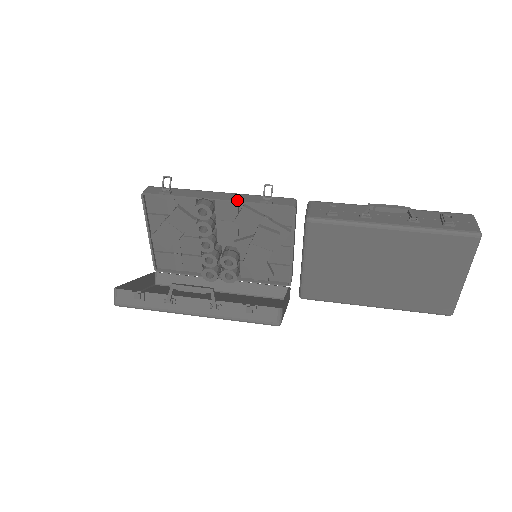
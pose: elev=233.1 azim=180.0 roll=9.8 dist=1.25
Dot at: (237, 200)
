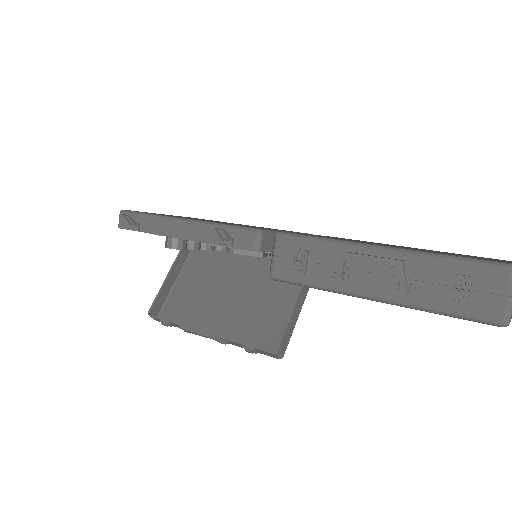
Dot at: (198, 240)
